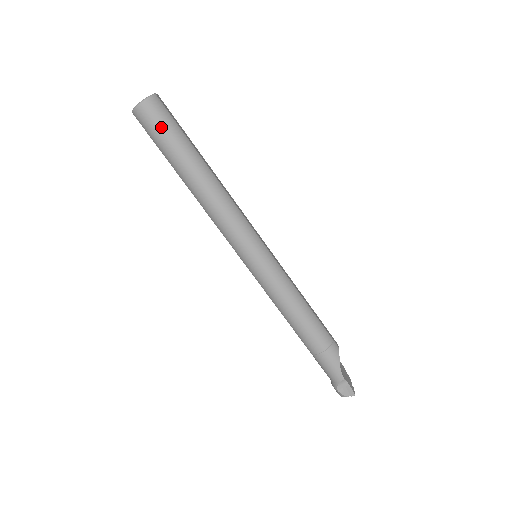
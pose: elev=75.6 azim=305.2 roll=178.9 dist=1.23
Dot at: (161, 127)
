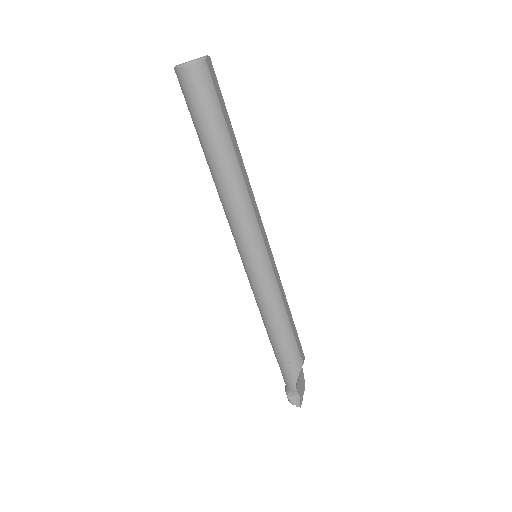
Dot at: (199, 99)
